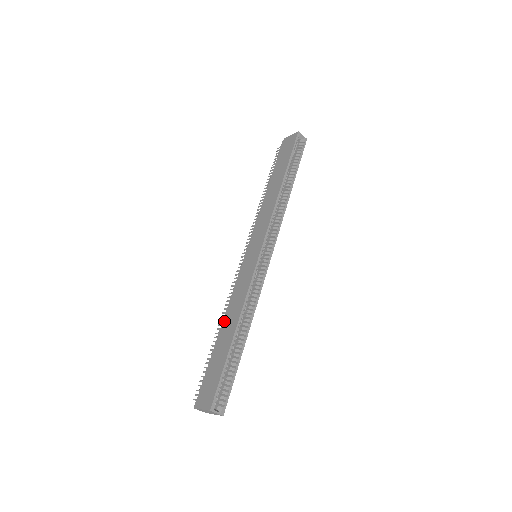
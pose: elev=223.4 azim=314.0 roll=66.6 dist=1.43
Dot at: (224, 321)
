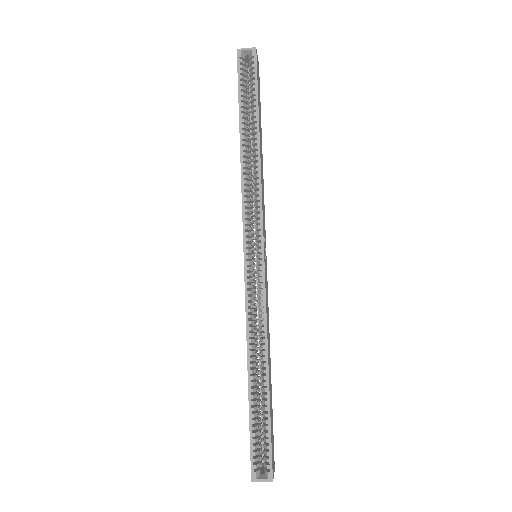
Dot at: occluded
